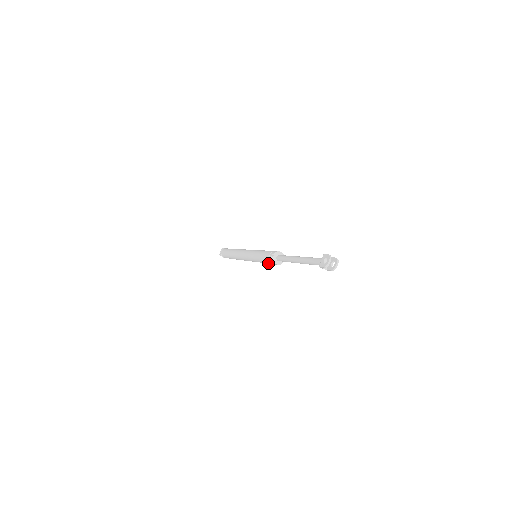
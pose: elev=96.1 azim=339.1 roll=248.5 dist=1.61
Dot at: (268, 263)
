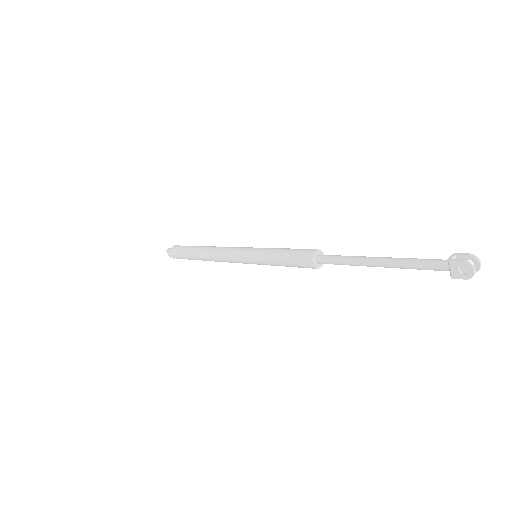
Dot at: occluded
